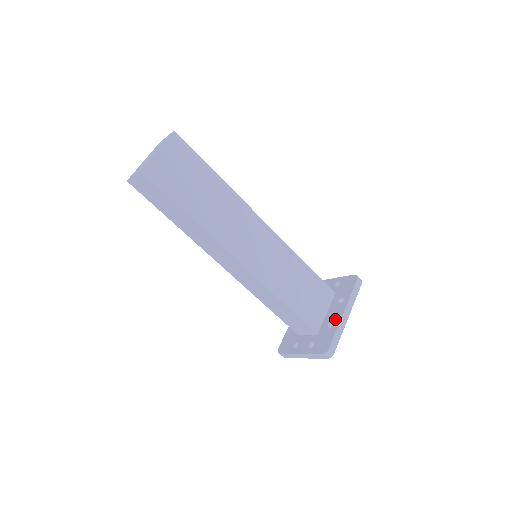
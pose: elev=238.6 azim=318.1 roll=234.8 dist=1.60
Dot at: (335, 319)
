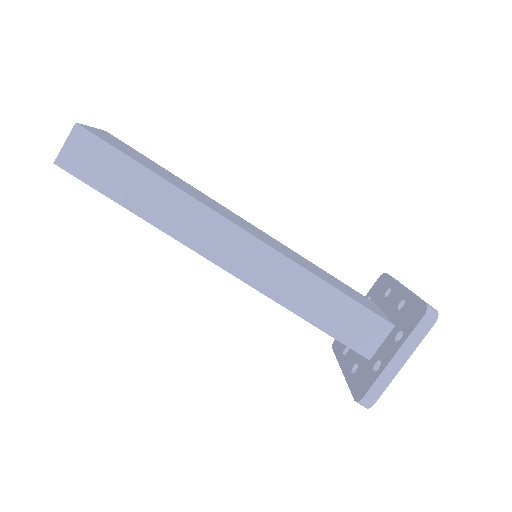
Dot at: (400, 298)
